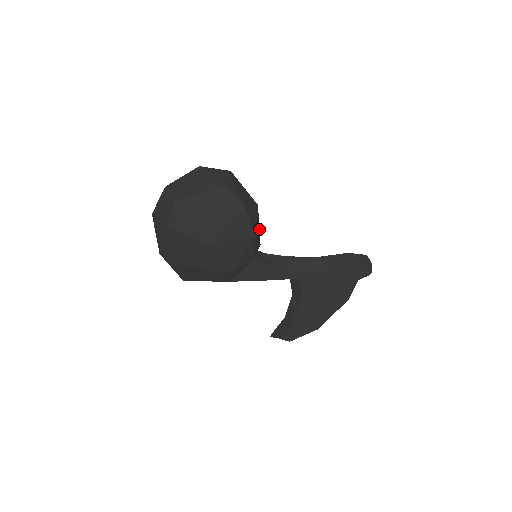
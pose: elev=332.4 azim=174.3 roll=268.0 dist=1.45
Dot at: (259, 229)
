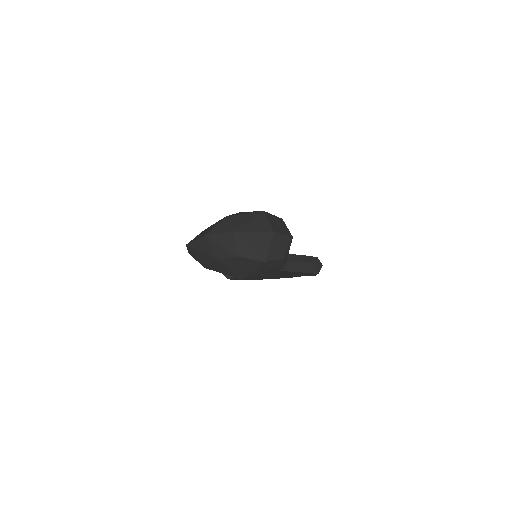
Dot at: occluded
